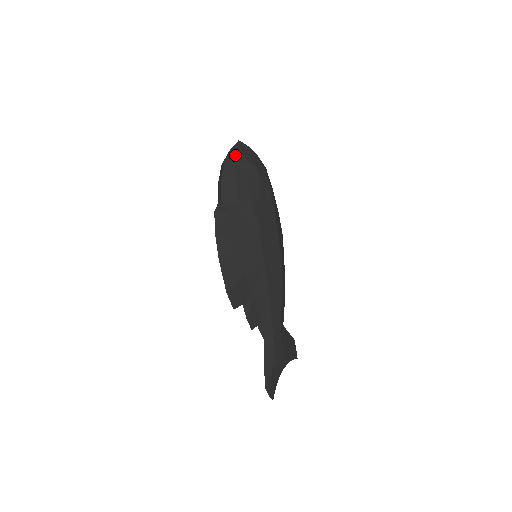
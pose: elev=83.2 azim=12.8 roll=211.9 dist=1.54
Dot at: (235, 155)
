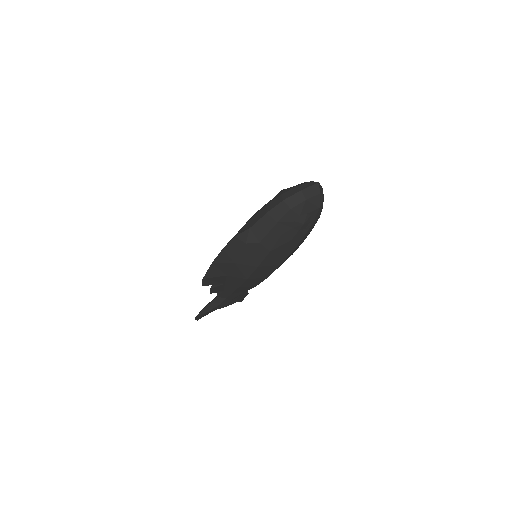
Dot at: (296, 202)
